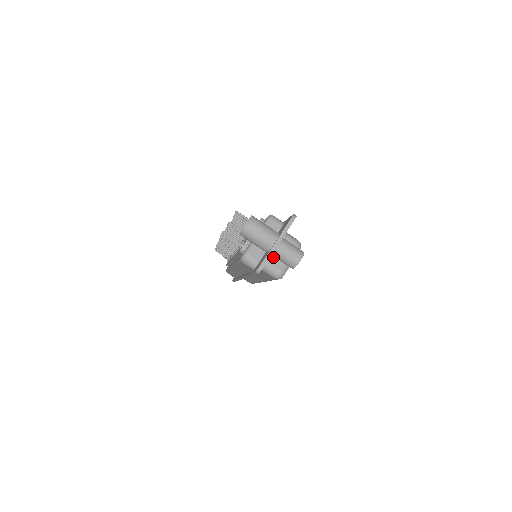
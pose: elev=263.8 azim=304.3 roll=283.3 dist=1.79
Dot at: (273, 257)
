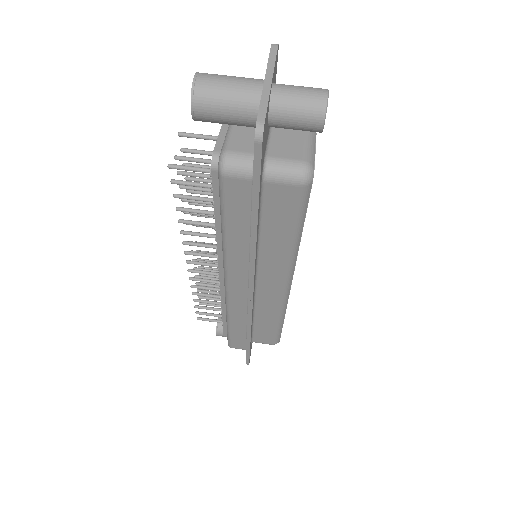
Dot at: (277, 150)
